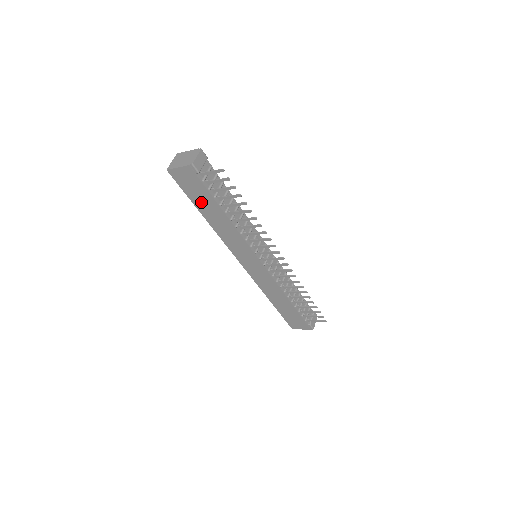
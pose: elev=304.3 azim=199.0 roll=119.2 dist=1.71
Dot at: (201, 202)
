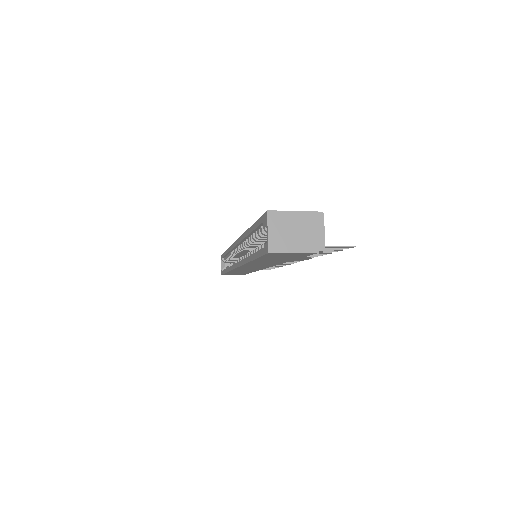
Dot at: (271, 259)
